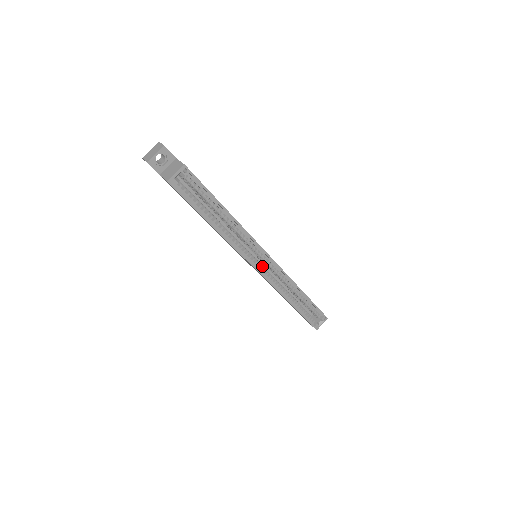
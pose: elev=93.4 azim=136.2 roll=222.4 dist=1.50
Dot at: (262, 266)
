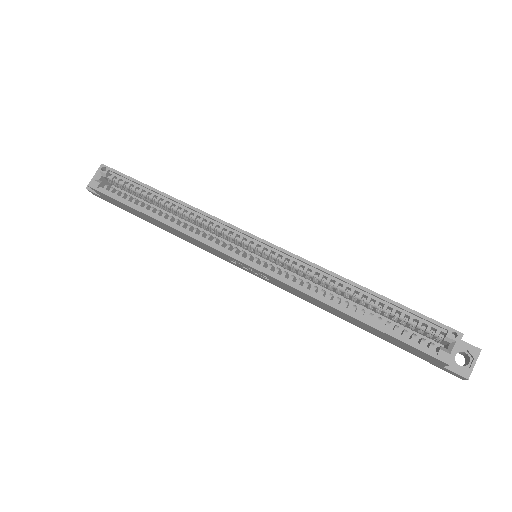
Dot at: (255, 257)
